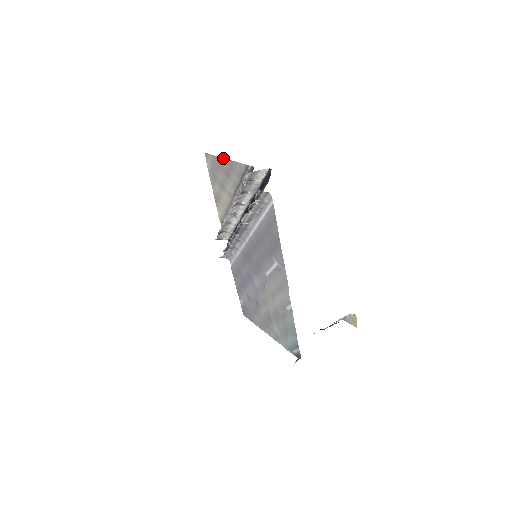
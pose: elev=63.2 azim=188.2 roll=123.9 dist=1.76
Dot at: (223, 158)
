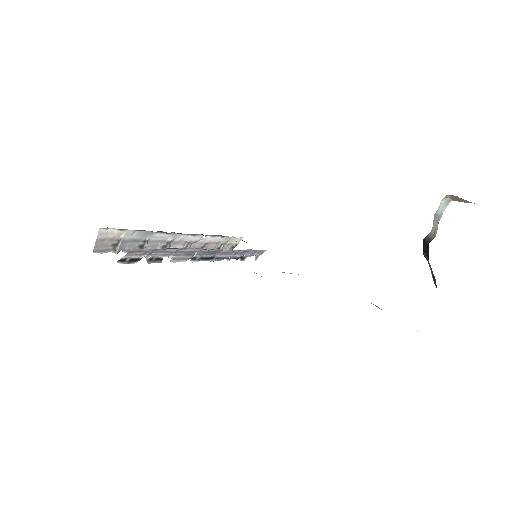
Dot at: occluded
